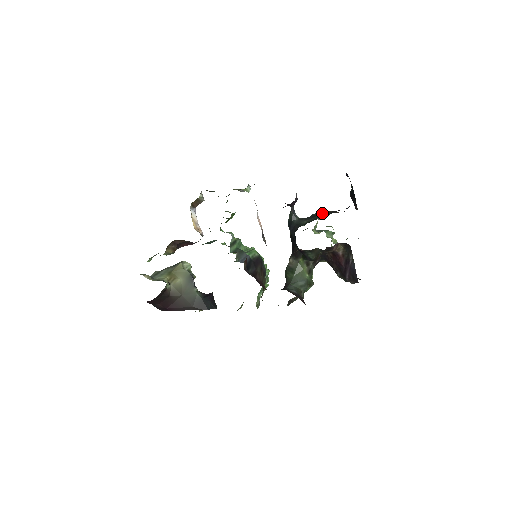
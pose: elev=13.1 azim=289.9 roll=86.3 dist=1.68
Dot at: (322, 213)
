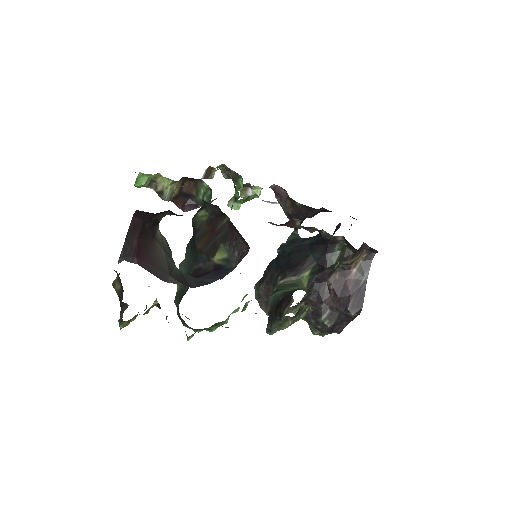
Dot at: occluded
